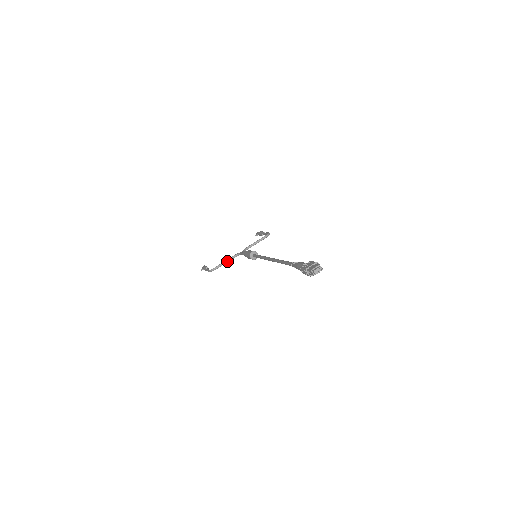
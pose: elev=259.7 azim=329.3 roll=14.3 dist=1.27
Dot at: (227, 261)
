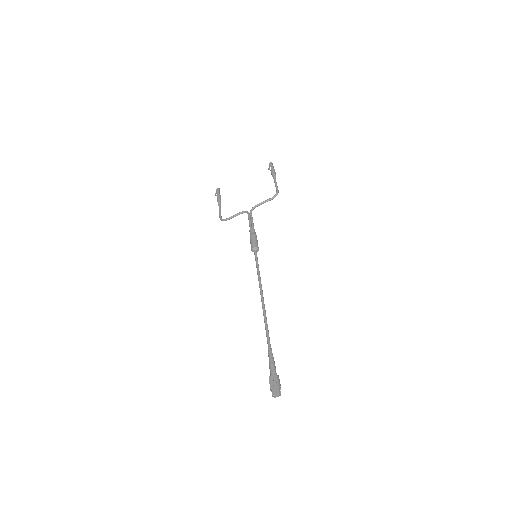
Dot at: occluded
